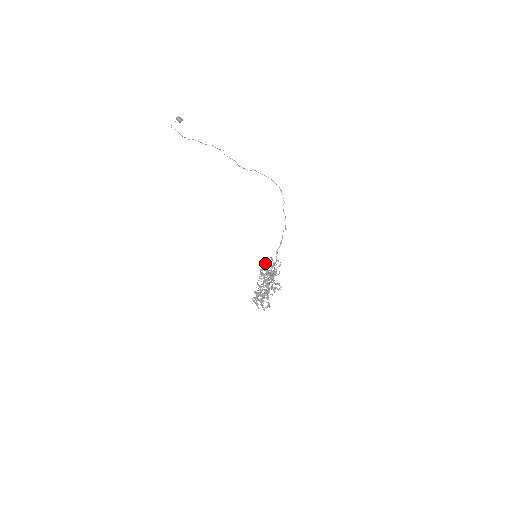
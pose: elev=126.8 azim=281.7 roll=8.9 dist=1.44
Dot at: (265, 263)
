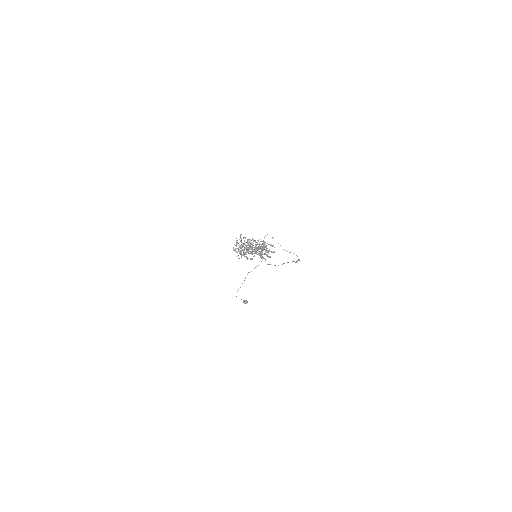
Dot at: occluded
